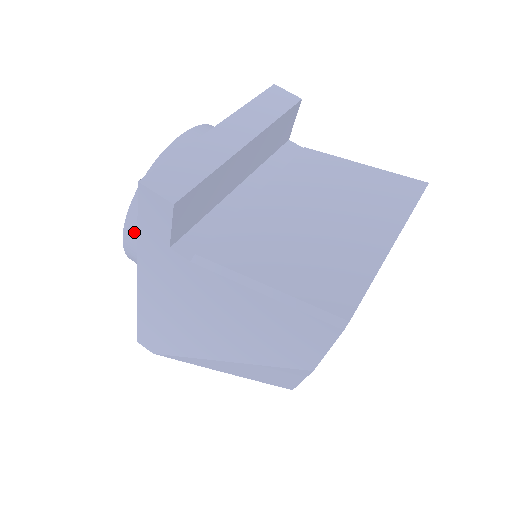
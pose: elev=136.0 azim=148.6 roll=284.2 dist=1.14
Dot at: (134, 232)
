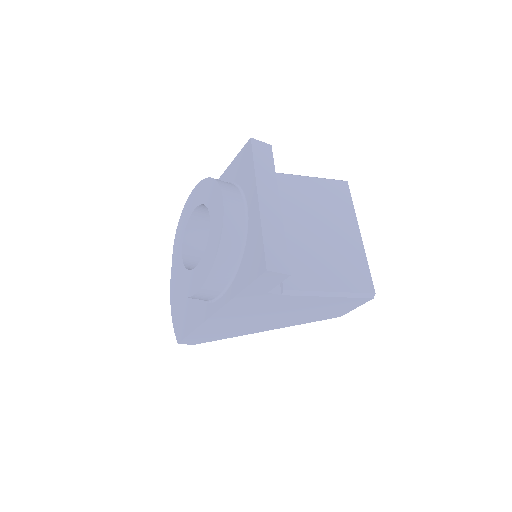
Dot at: (212, 285)
